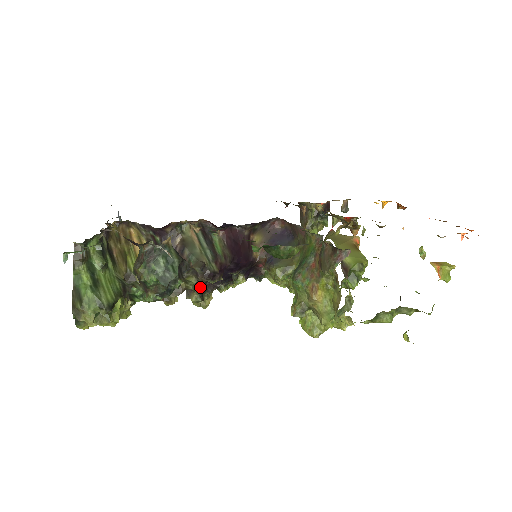
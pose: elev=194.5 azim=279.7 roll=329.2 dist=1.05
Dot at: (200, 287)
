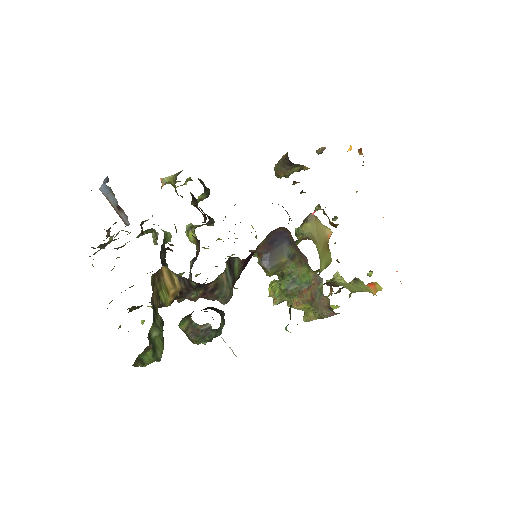
Dot at: occluded
